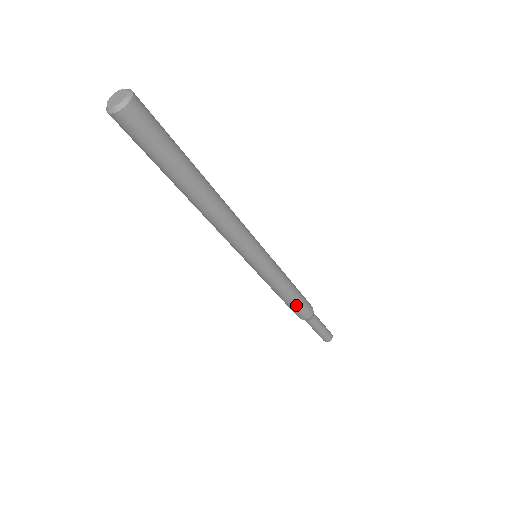
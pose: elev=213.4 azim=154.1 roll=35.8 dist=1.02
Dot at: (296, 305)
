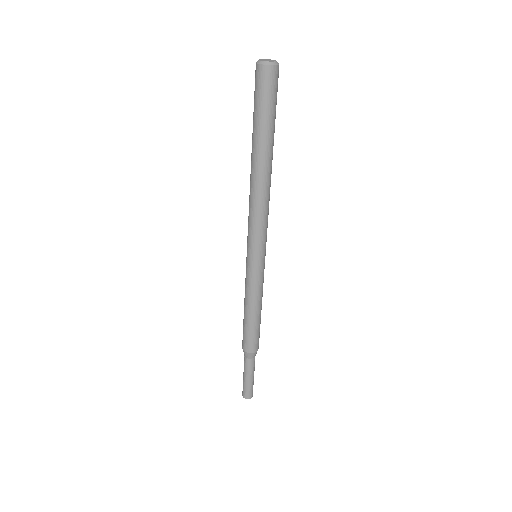
Dot at: (248, 328)
